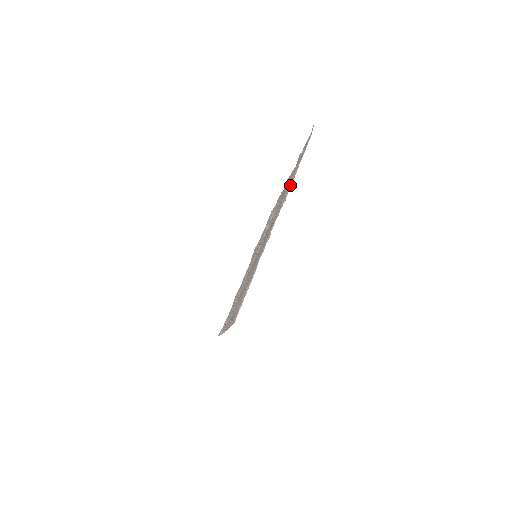
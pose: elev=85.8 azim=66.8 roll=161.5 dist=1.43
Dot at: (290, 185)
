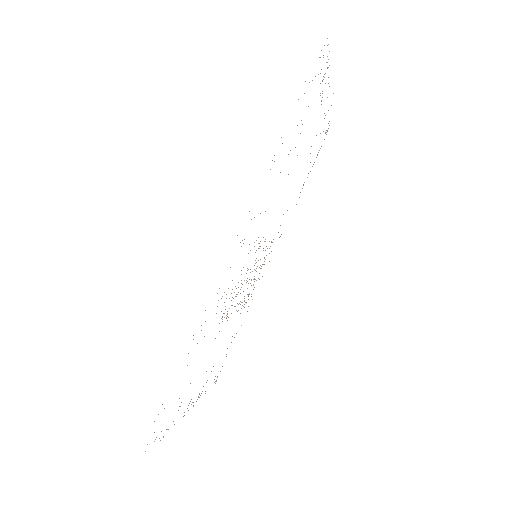
Dot at: occluded
